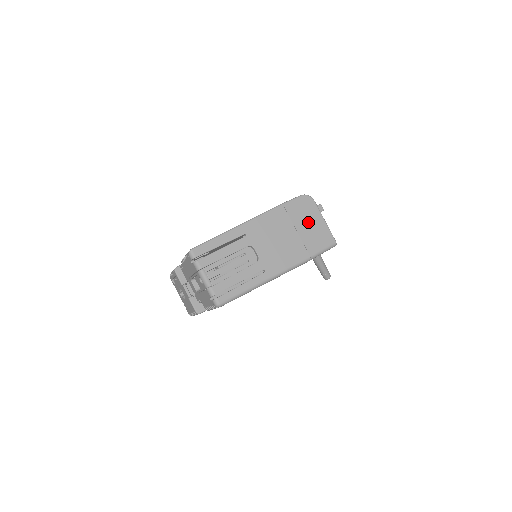
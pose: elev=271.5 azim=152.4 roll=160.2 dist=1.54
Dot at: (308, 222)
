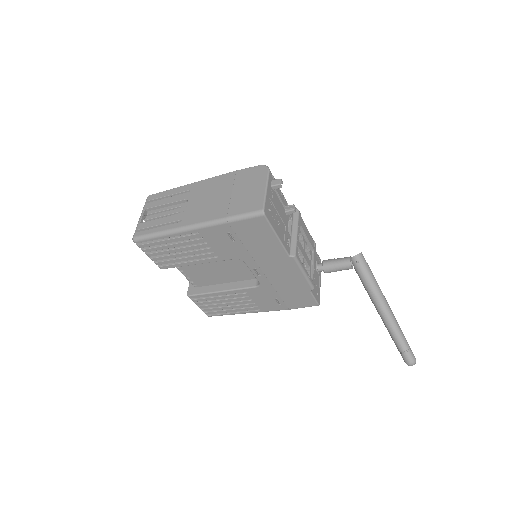
Dot at: (248, 188)
